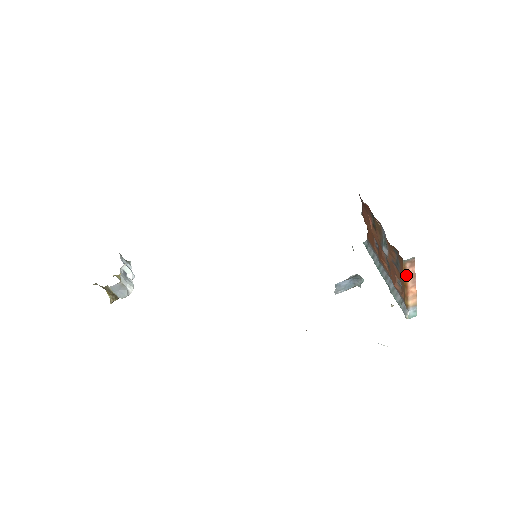
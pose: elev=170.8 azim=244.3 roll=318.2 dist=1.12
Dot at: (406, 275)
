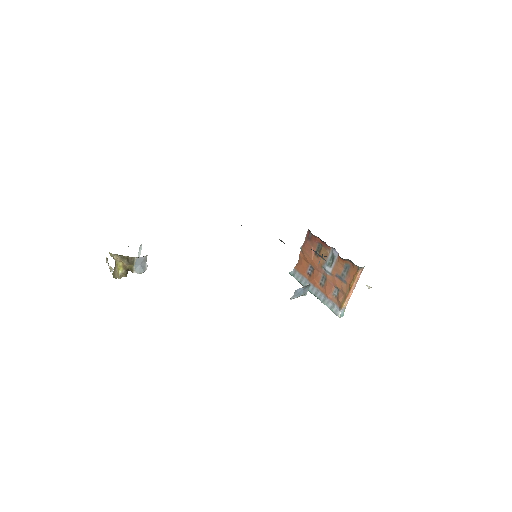
Dot at: (355, 280)
